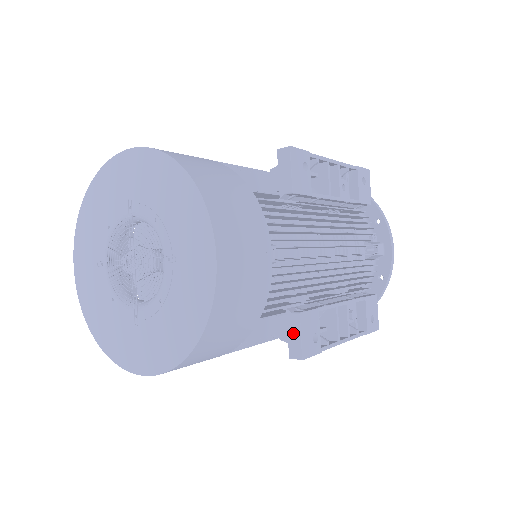
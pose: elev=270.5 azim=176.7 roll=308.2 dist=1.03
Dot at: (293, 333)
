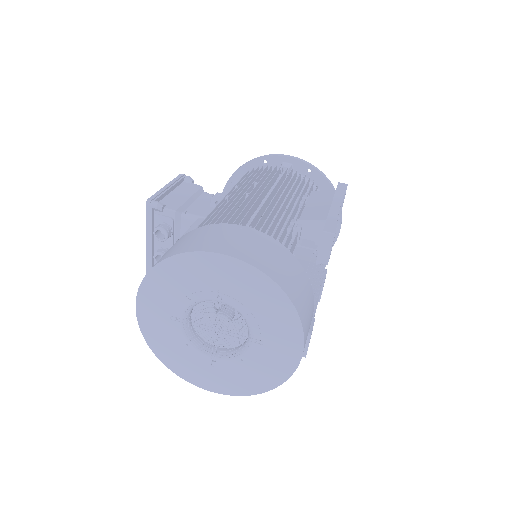
Dot at: occluded
